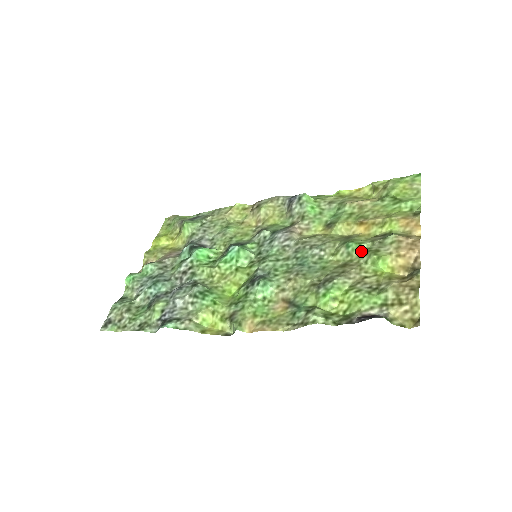
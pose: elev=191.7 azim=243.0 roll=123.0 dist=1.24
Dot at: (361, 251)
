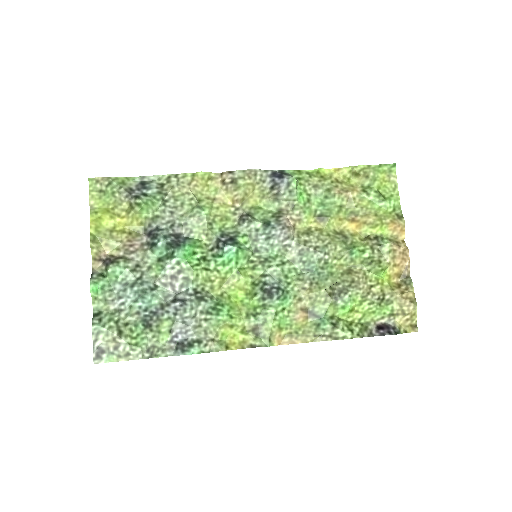
Dot at: (364, 259)
